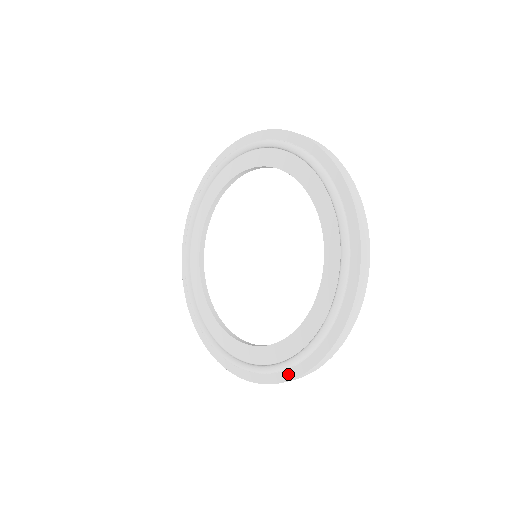
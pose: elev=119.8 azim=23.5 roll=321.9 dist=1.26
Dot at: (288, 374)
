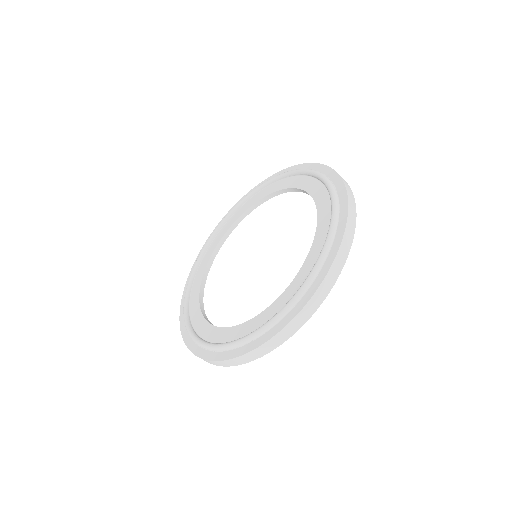
Dot at: (258, 341)
